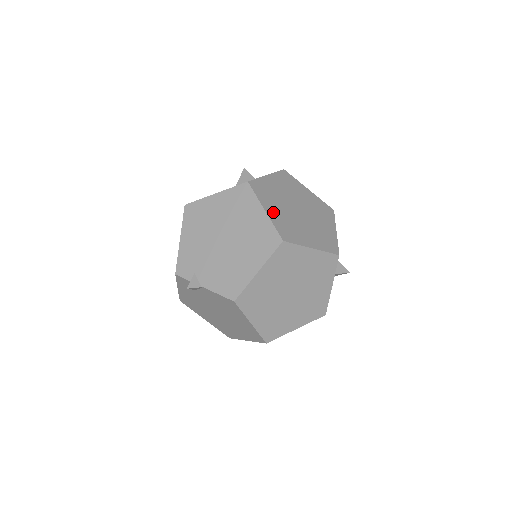
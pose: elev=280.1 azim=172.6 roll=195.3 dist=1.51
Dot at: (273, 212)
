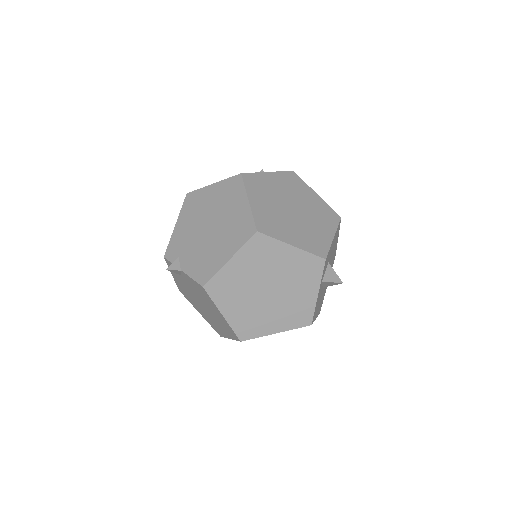
Dot at: (258, 204)
